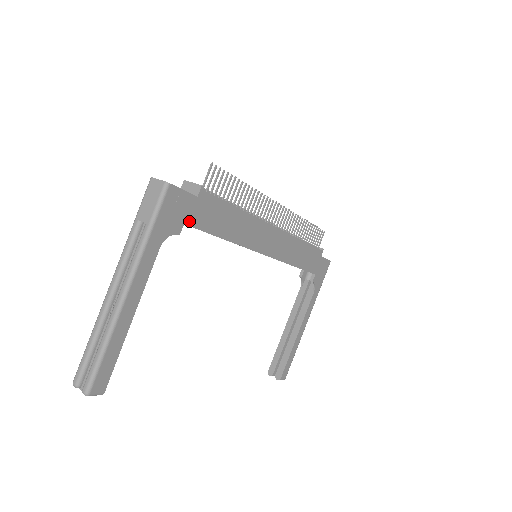
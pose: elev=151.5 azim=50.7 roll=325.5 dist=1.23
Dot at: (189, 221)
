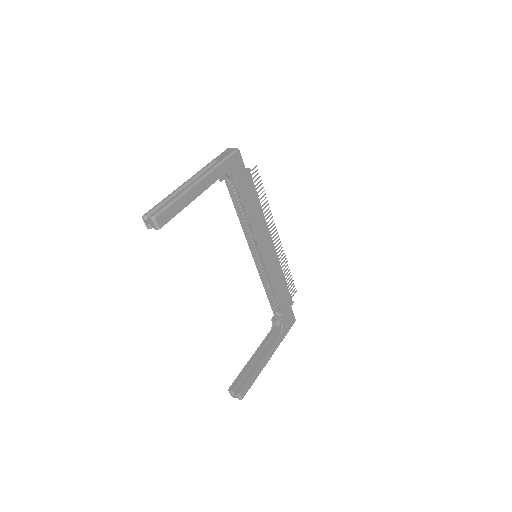
Dot at: (238, 180)
